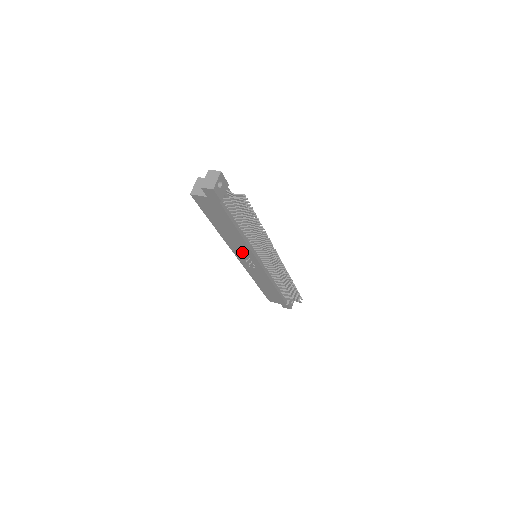
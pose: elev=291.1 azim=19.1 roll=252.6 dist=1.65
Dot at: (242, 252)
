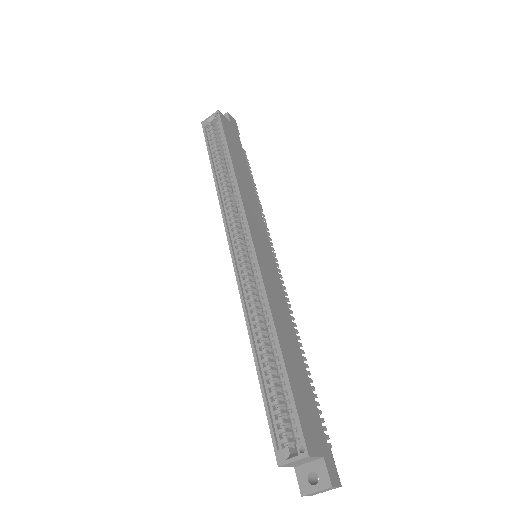
Dot at: occluded
